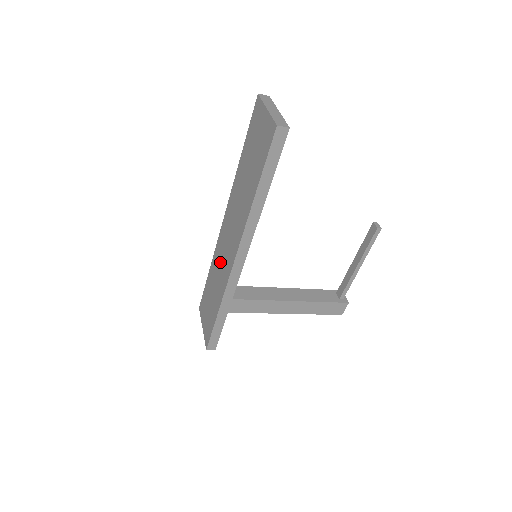
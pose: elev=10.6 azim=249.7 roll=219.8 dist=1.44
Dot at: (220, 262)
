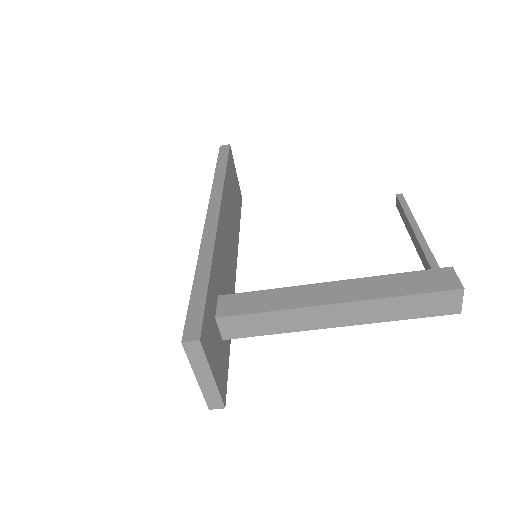
Dot at: occluded
